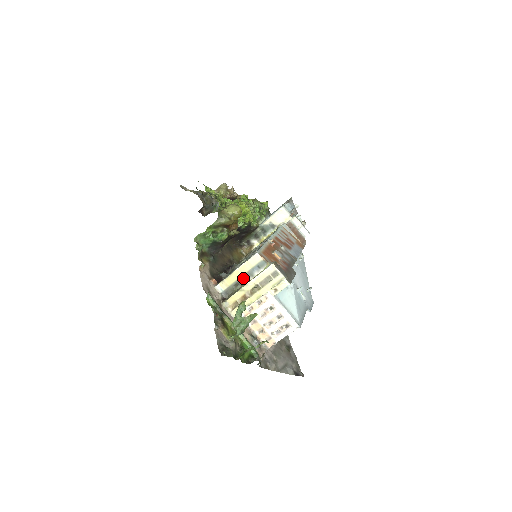
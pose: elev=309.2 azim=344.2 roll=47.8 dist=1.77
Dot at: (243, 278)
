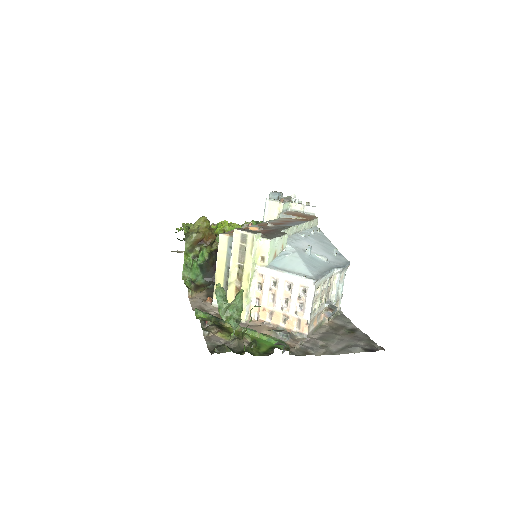
Dot at: (227, 272)
